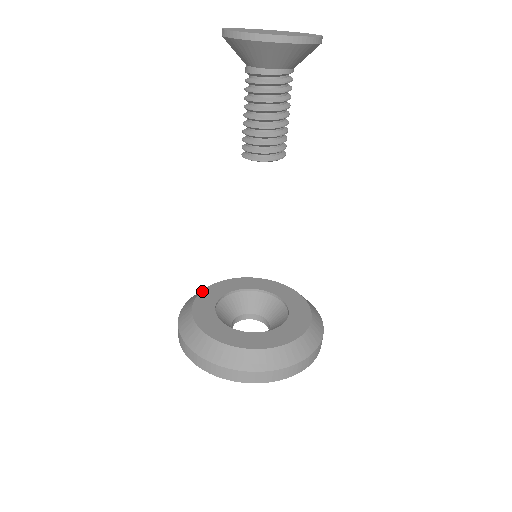
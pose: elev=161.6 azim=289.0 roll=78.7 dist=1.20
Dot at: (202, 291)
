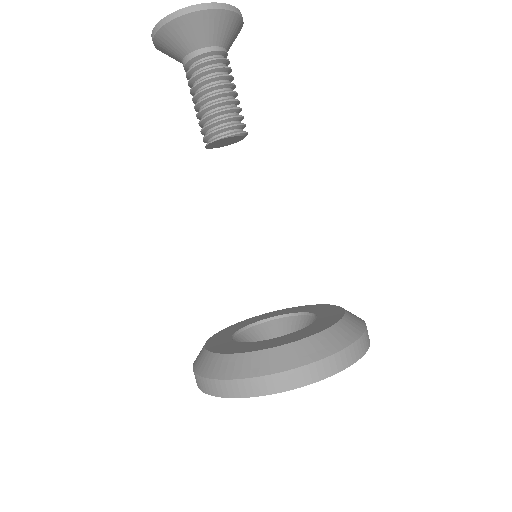
Dot at: (210, 337)
